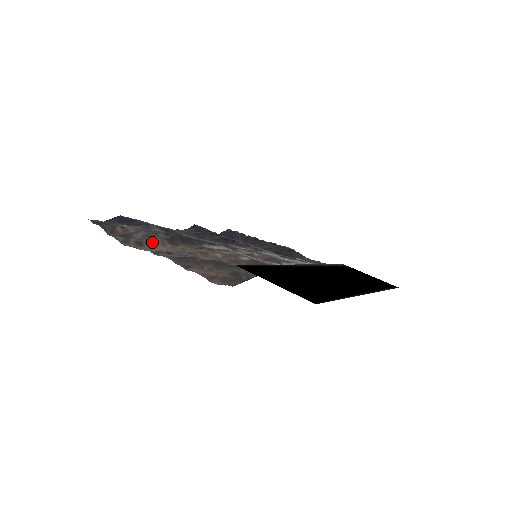
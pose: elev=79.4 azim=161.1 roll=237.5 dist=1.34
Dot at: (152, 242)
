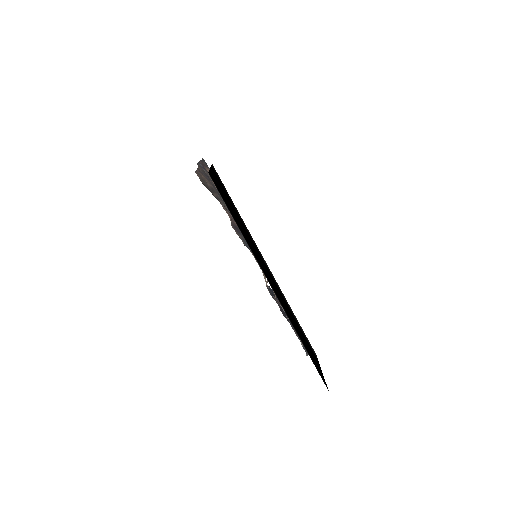
Dot at: occluded
